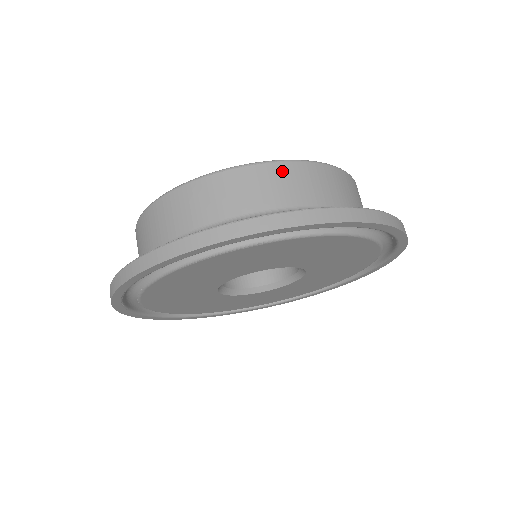
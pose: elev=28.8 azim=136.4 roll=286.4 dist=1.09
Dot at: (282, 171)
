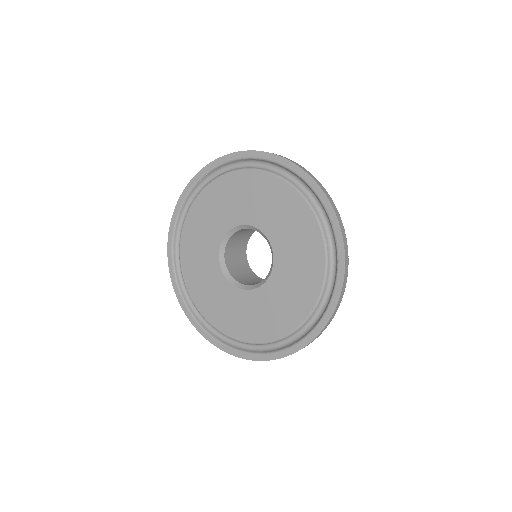
Dot at: occluded
